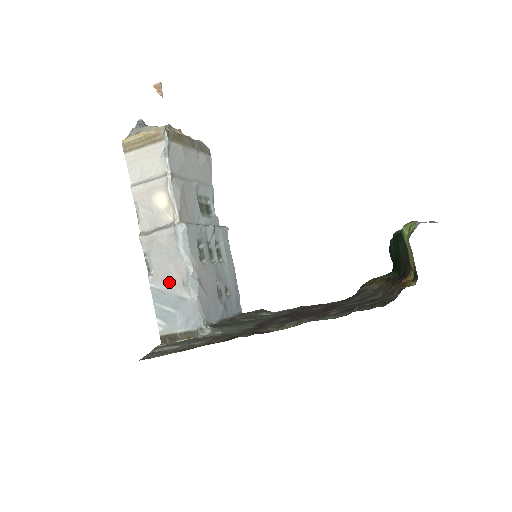
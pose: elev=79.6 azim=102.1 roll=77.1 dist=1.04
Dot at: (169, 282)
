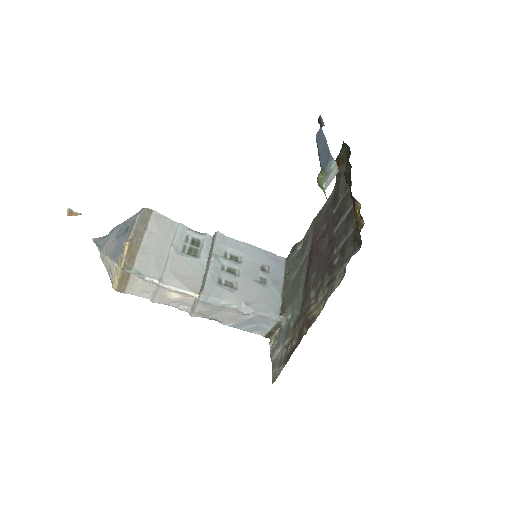
Dot at: (234, 319)
